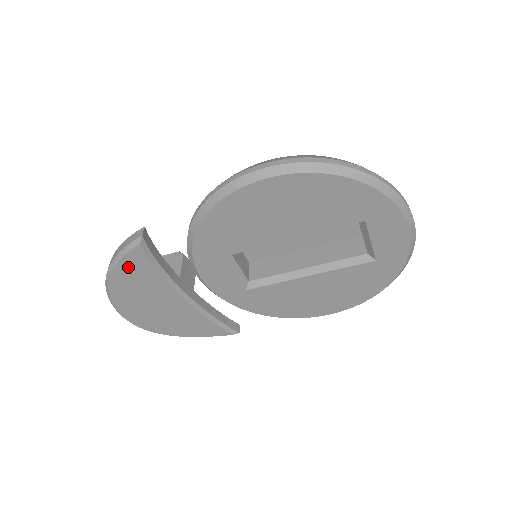
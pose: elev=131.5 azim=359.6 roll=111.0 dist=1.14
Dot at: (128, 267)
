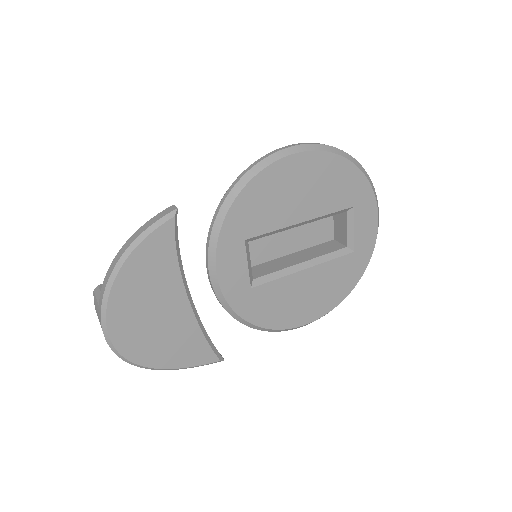
Dot at: (149, 250)
